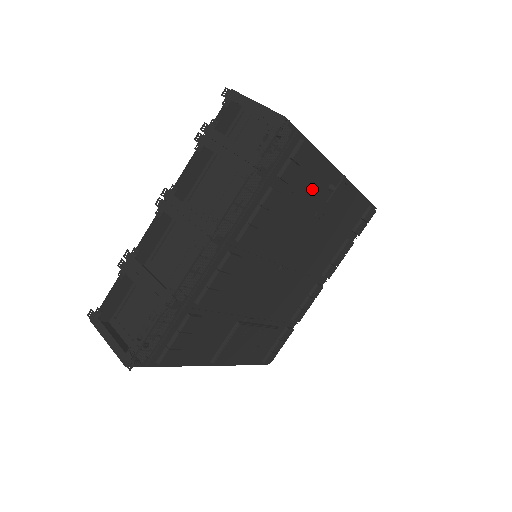
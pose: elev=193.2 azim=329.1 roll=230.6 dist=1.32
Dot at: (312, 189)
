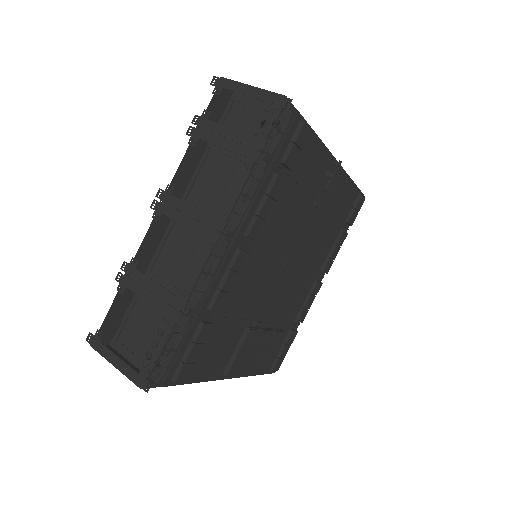
Dot at: (311, 176)
